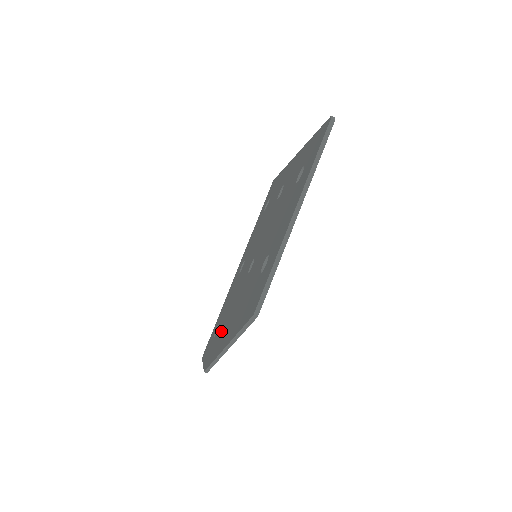
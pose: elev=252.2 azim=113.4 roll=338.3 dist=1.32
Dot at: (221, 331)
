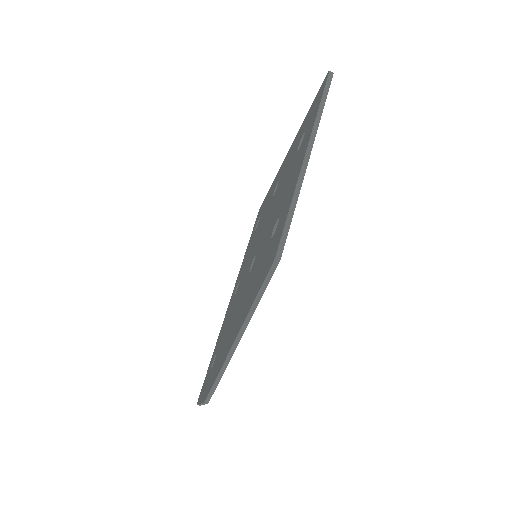
Dot at: (222, 347)
